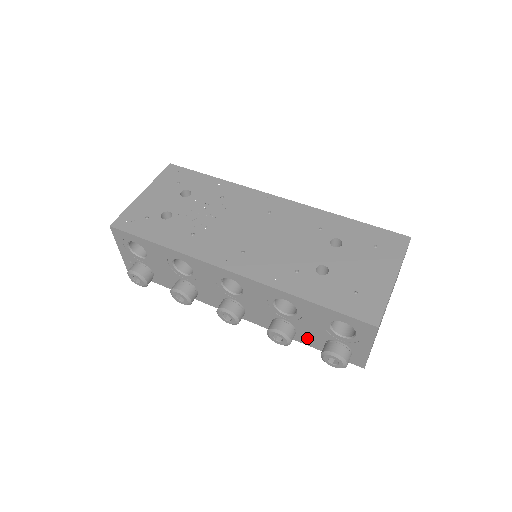
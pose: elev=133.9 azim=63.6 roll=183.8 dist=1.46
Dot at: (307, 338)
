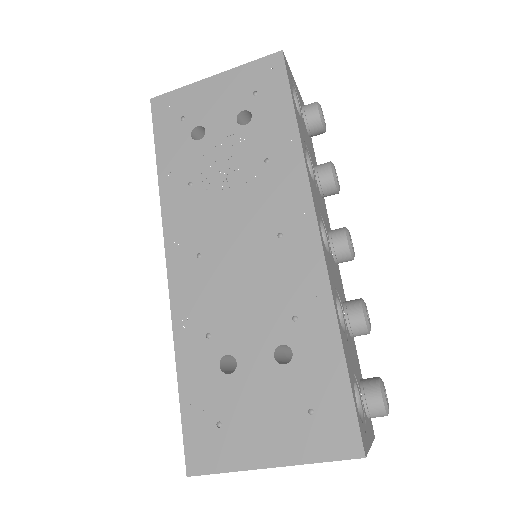
Dot at: occluded
